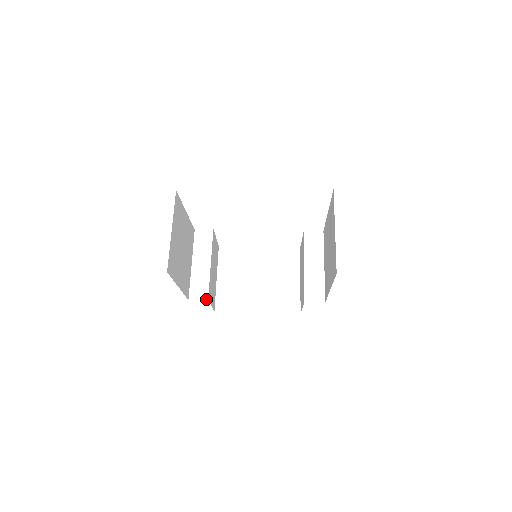
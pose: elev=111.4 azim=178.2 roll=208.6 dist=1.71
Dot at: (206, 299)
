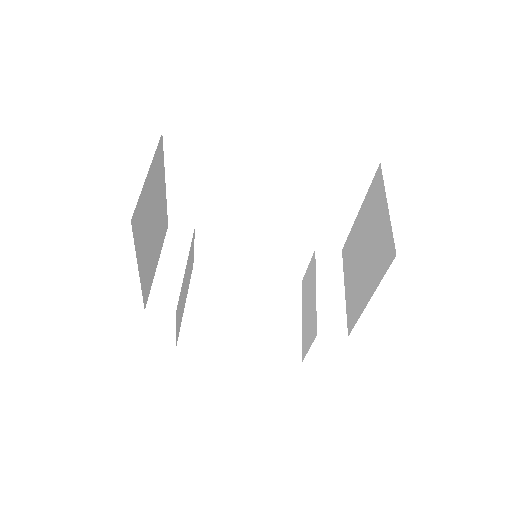
Dot at: (173, 311)
